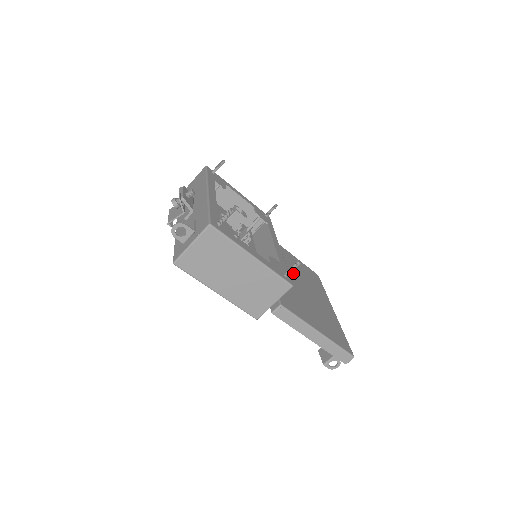
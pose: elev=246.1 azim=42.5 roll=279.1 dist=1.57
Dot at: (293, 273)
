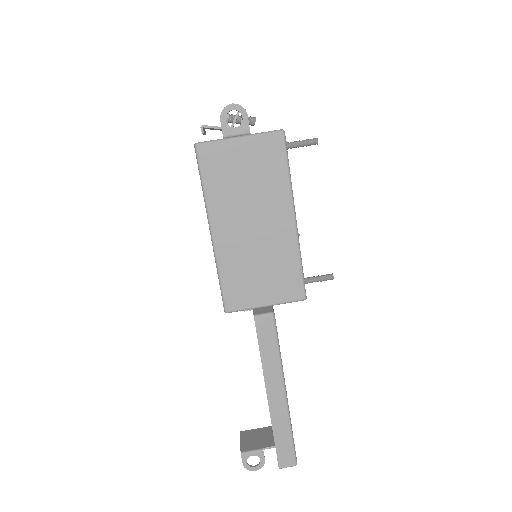
Dot at: occluded
